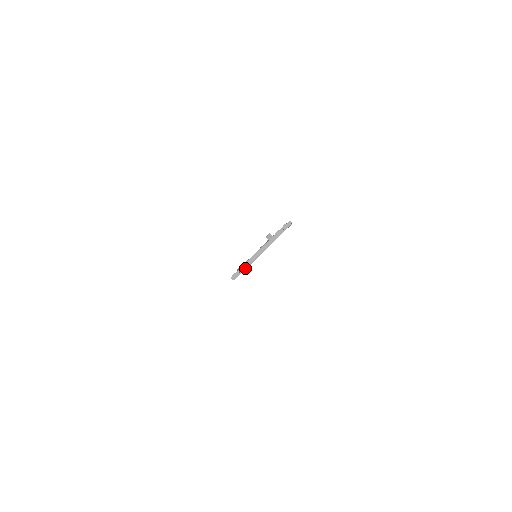
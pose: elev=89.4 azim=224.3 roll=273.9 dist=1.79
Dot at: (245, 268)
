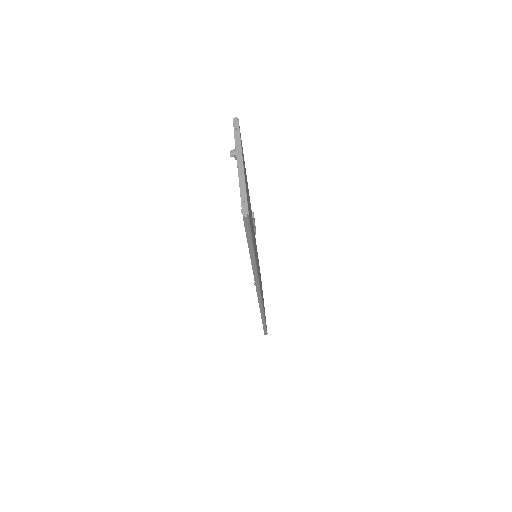
Dot at: (245, 194)
